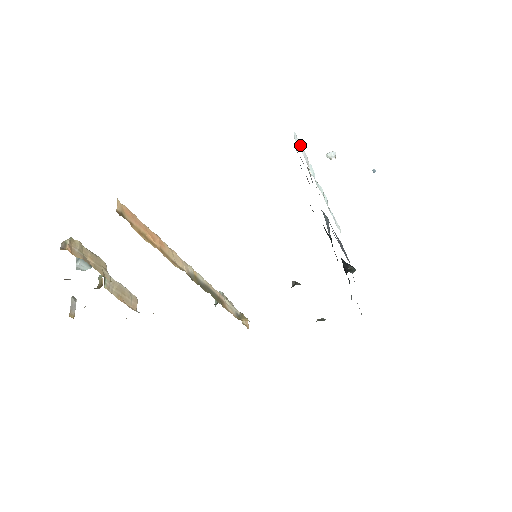
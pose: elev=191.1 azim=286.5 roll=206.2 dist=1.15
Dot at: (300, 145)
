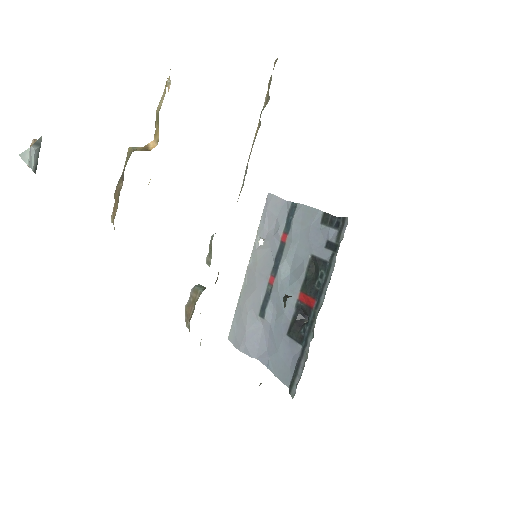
Dot at: occluded
